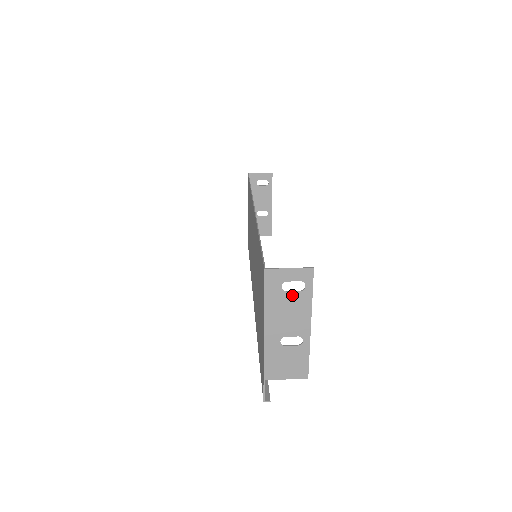
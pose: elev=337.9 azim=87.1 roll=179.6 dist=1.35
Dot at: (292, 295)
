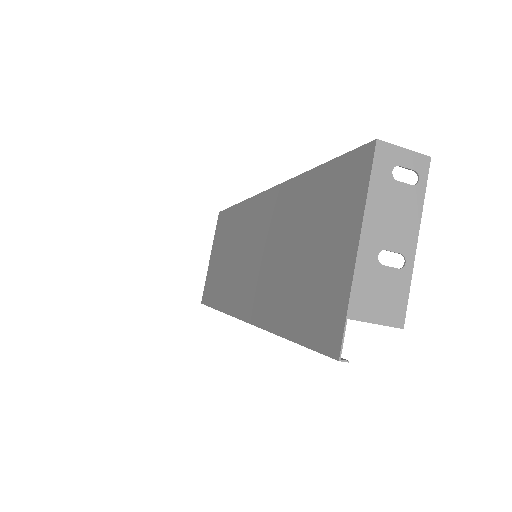
Dot at: (402, 188)
